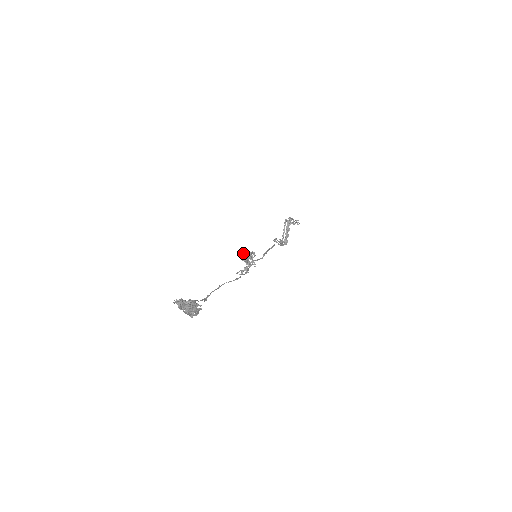
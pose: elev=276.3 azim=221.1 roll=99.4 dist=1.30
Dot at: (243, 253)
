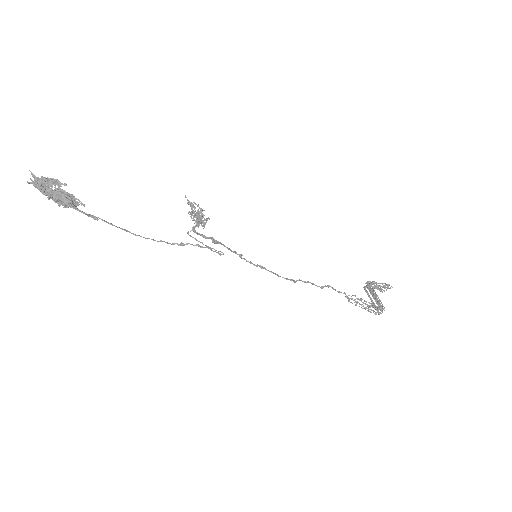
Dot at: (191, 216)
